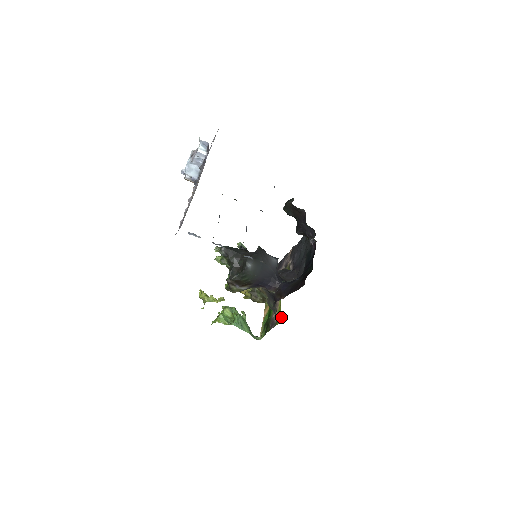
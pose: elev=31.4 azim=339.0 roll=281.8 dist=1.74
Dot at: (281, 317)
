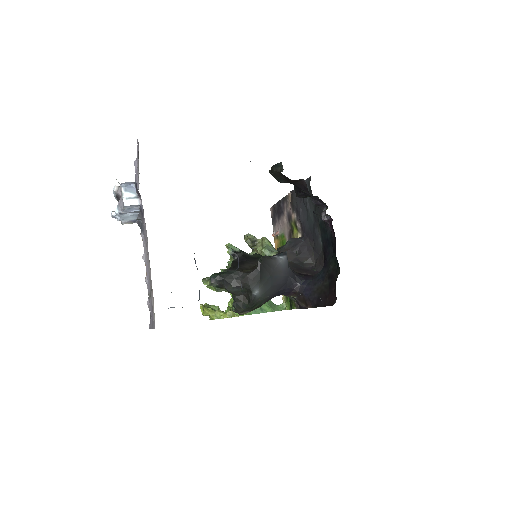
Dot at: occluded
